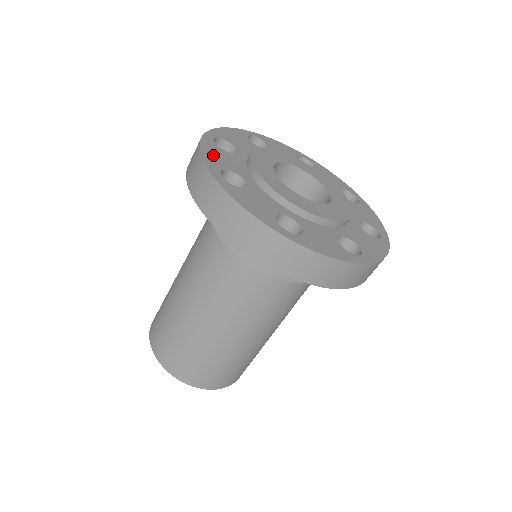
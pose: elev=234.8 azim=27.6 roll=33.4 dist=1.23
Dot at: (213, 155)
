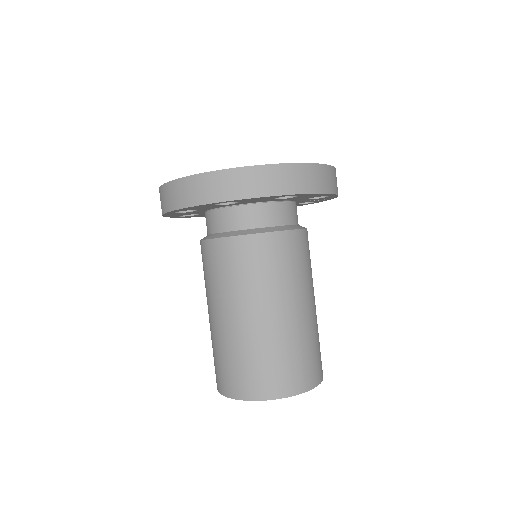
Dot at: occluded
